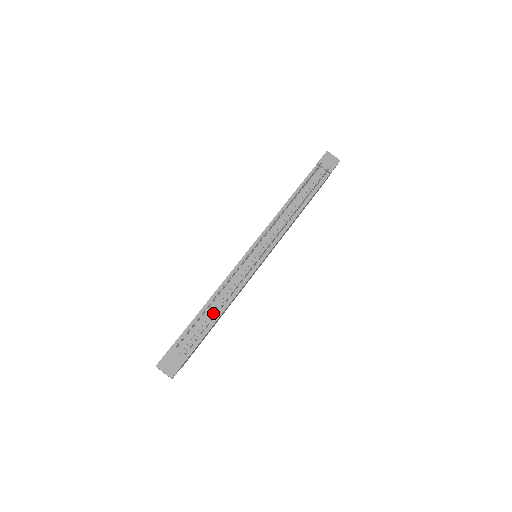
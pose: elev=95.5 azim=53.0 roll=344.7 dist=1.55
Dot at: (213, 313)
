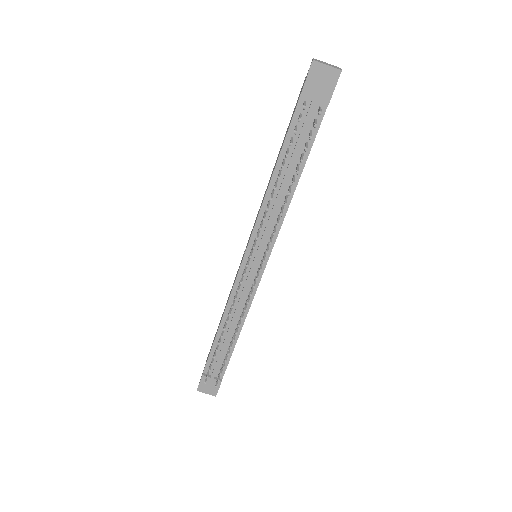
Dot at: (229, 337)
